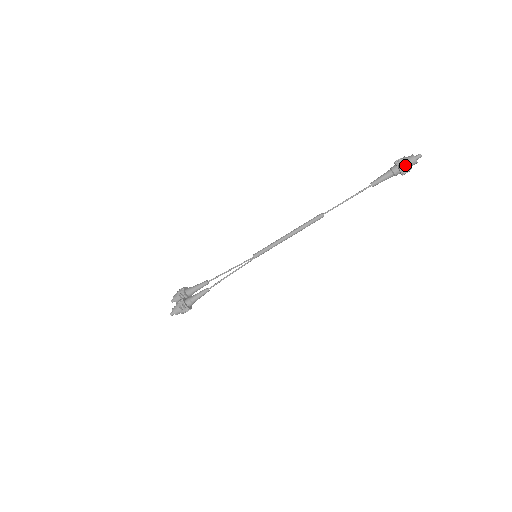
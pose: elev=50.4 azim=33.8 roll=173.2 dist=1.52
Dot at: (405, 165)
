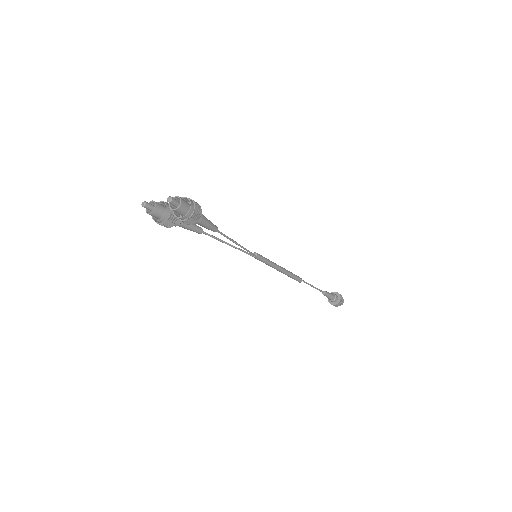
Dot at: occluded
